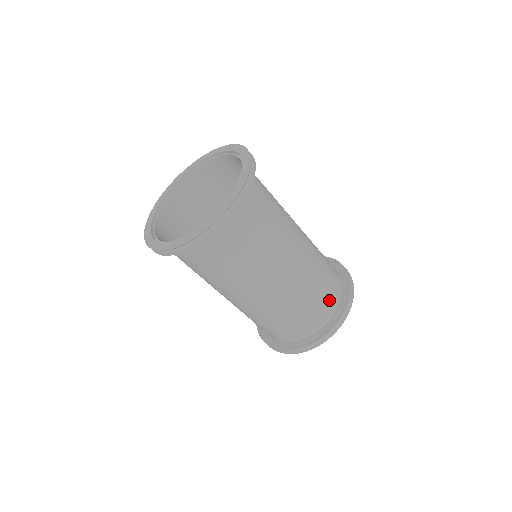
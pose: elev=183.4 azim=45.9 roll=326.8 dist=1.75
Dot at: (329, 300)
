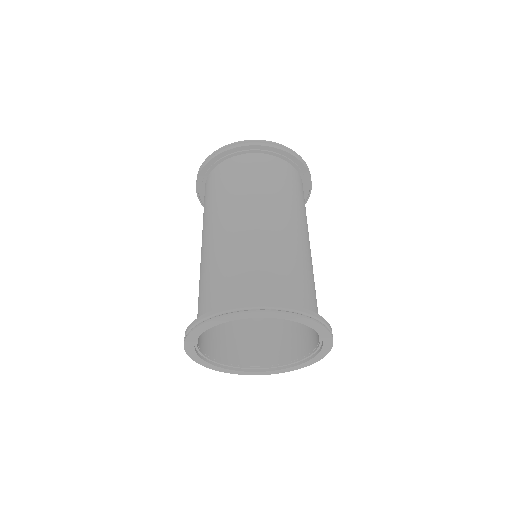
Dot at: (273, 290)
